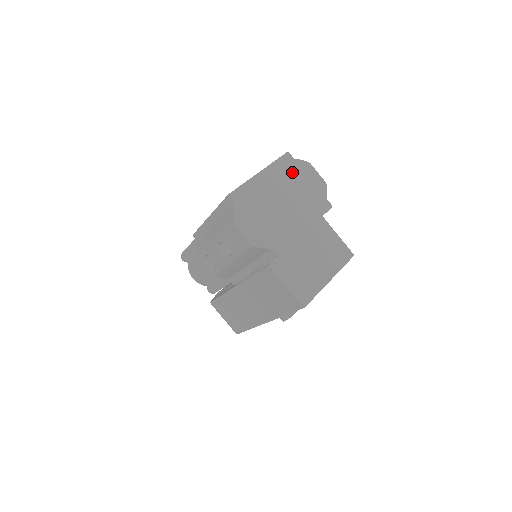
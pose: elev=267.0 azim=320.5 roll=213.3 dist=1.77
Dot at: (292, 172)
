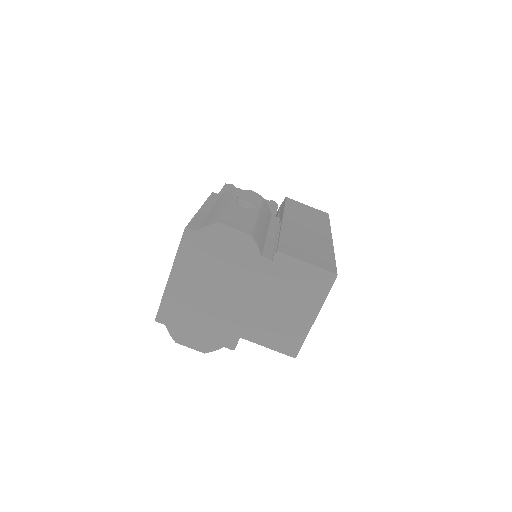
Dot at: (203, 251)
